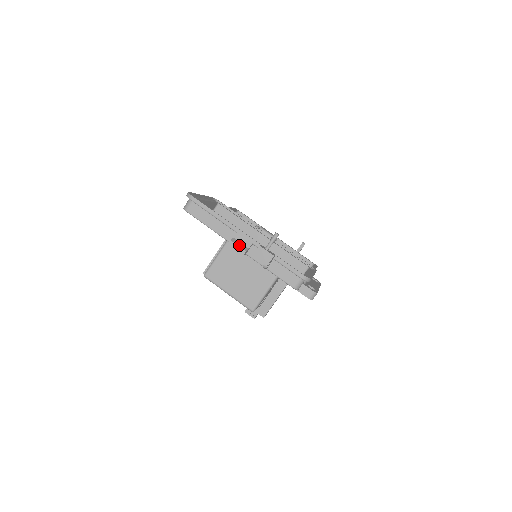
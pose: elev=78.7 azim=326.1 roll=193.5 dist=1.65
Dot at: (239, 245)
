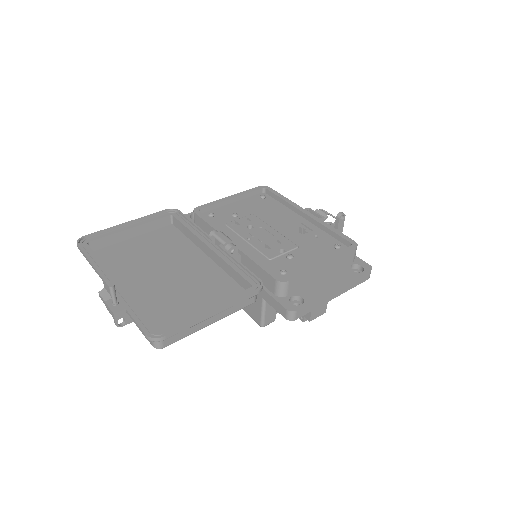
Dot at: (104, 298)
